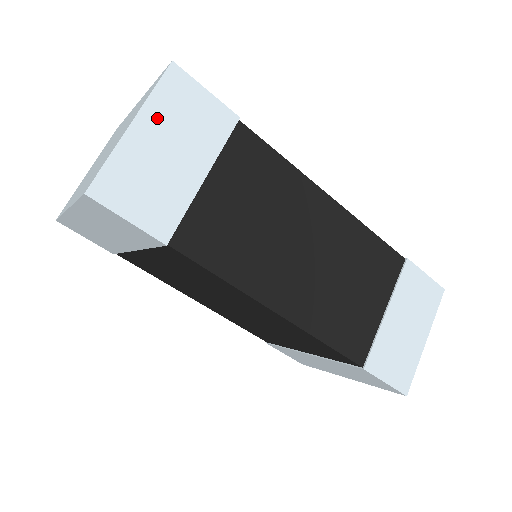
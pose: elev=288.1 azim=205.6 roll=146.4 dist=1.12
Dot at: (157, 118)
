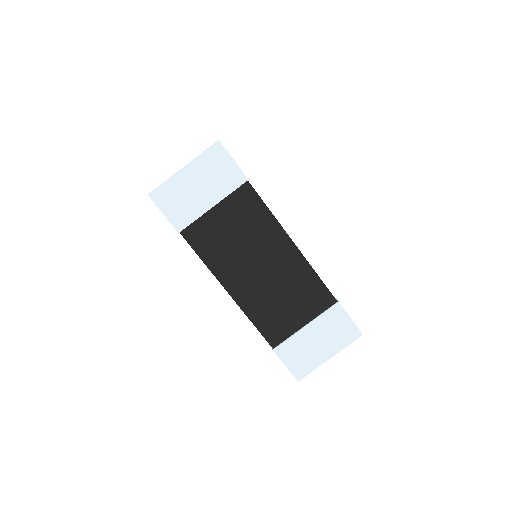
Dot at: (198, 168)
